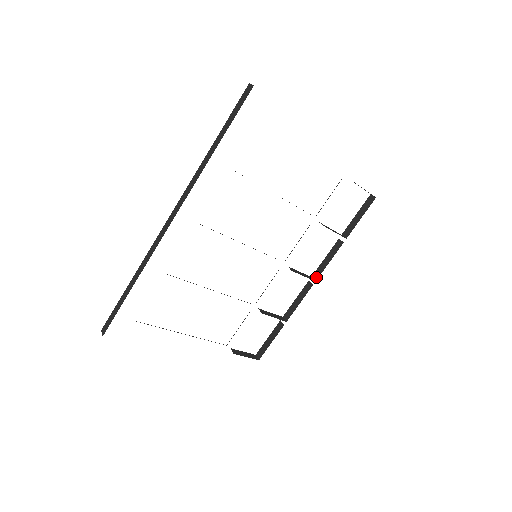
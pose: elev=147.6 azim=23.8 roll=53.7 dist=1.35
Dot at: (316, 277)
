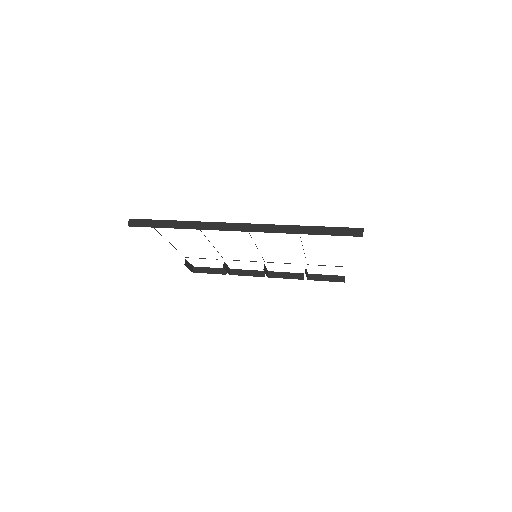
Dot at: (271, 276)
